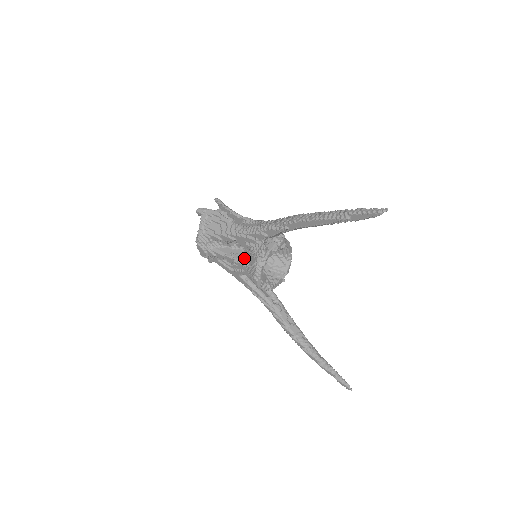
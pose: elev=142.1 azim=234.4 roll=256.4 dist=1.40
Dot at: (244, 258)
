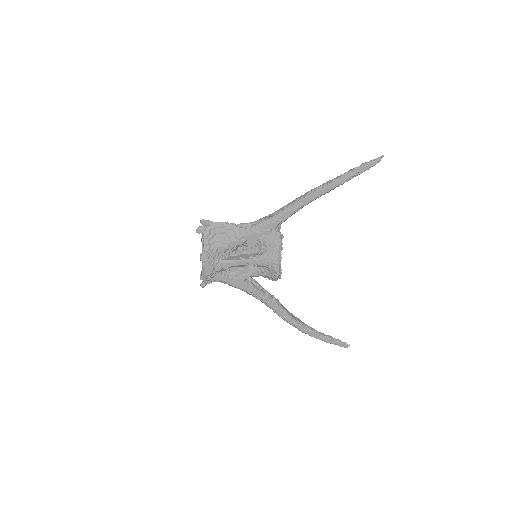
Dot at: (257, 254)
